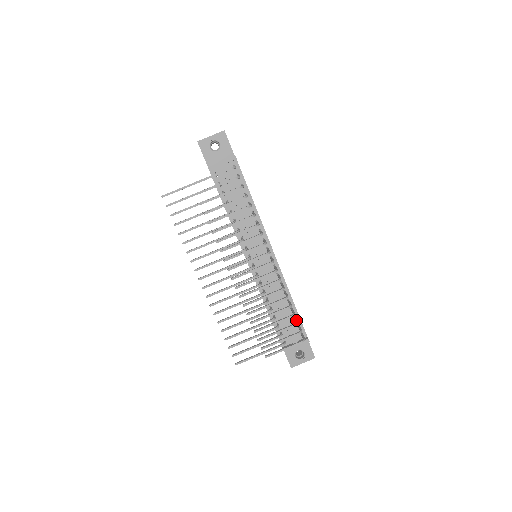
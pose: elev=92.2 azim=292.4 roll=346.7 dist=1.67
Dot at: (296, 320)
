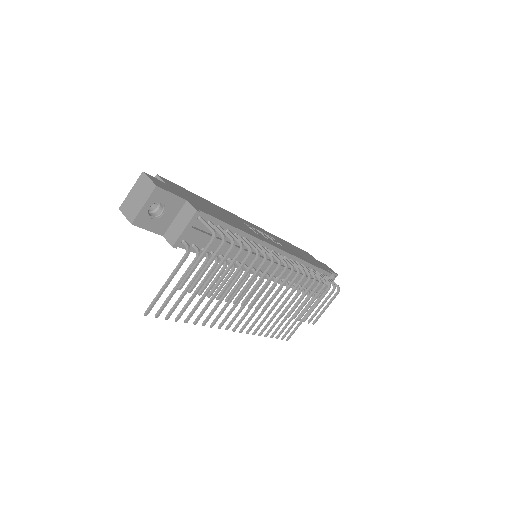
Dot at: occluded
